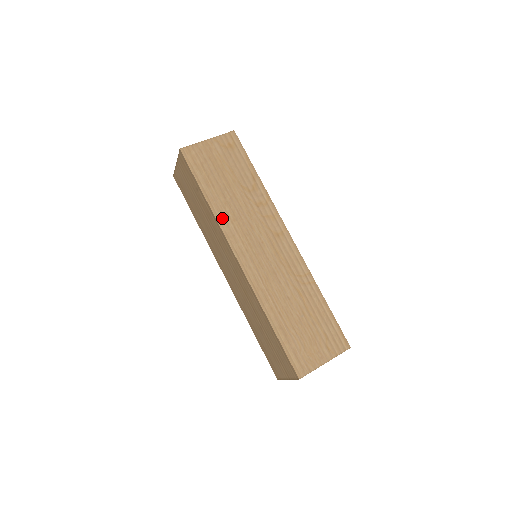
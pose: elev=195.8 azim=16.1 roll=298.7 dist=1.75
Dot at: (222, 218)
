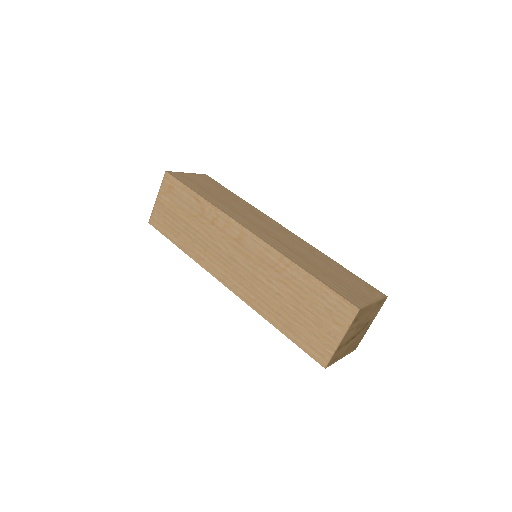
Dot at: (197, 257)
